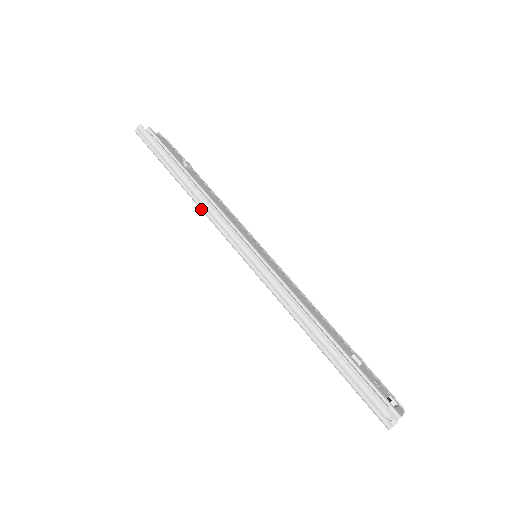
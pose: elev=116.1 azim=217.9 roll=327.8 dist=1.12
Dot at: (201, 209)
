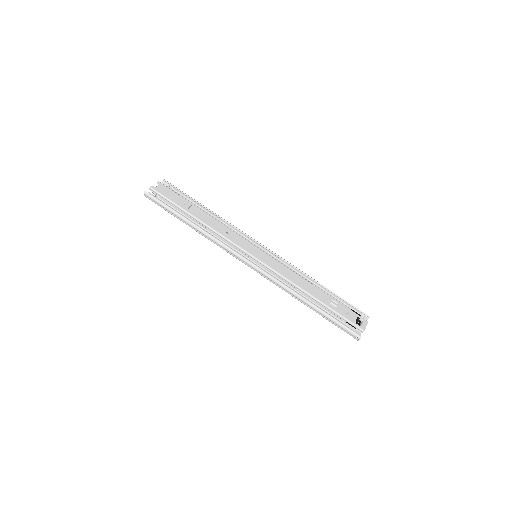
Dot at: (211, 241)
